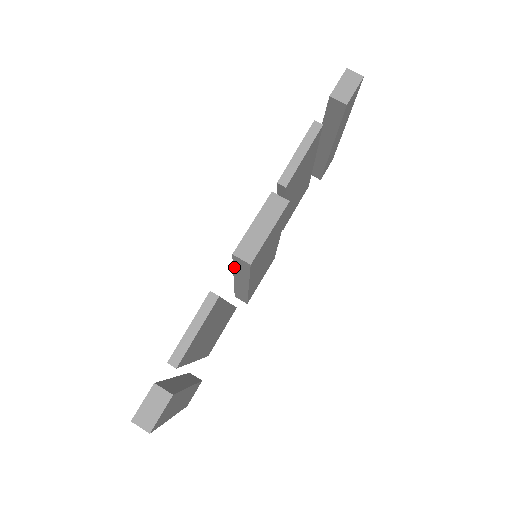
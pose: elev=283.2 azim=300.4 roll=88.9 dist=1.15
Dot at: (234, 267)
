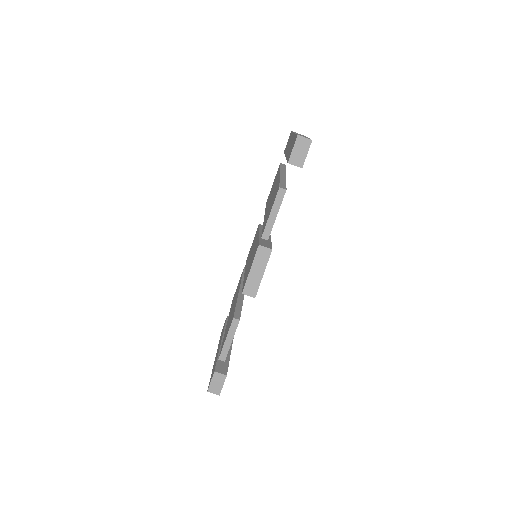
Dot at: occluded
